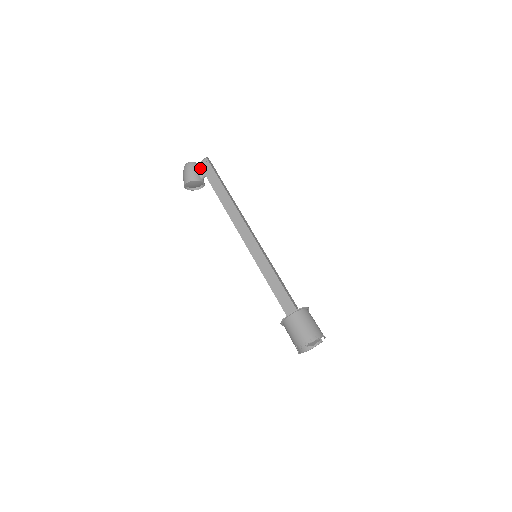
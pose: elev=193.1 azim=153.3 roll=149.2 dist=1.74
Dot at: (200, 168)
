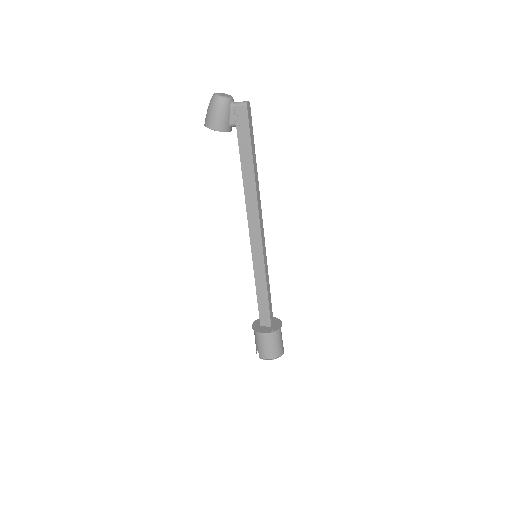
Dot at: (233, 113)
